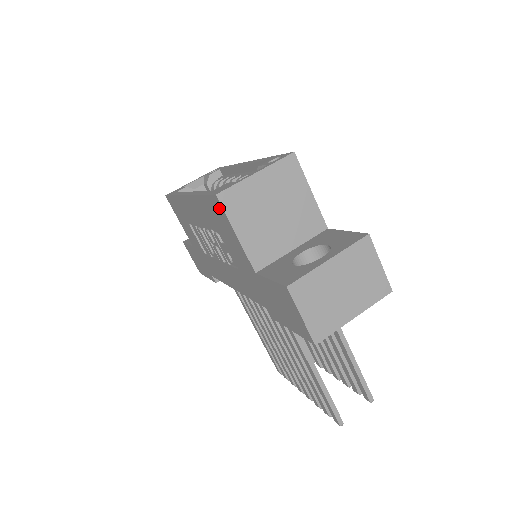
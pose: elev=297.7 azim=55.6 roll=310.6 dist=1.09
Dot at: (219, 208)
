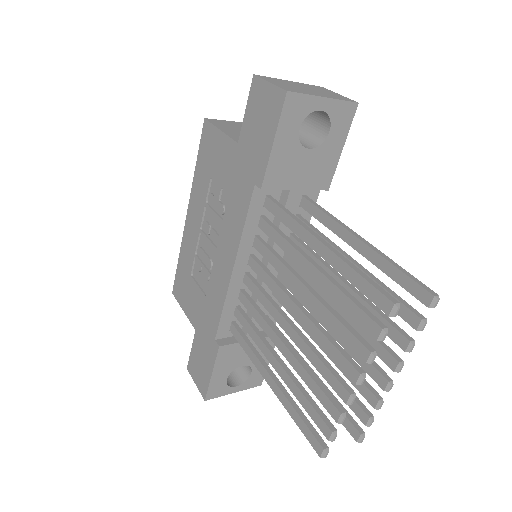
Dot at: (207, 131)
